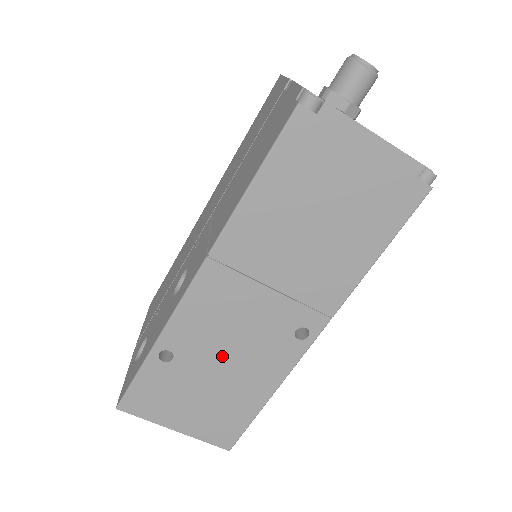
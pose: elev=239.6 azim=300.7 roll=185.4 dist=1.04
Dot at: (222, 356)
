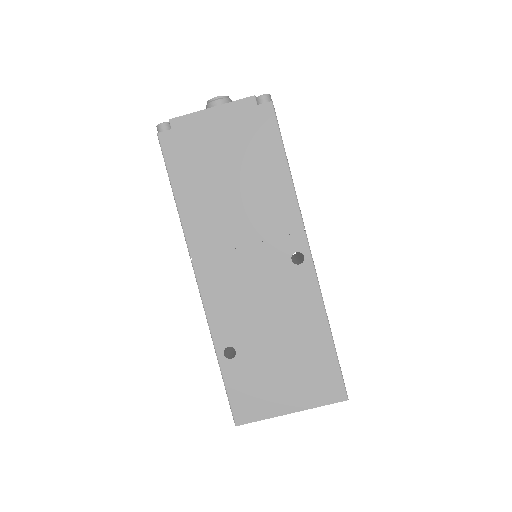
Dot at: (264, 321)
